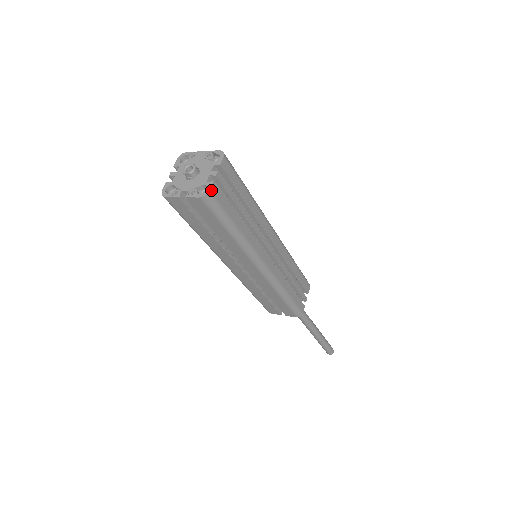
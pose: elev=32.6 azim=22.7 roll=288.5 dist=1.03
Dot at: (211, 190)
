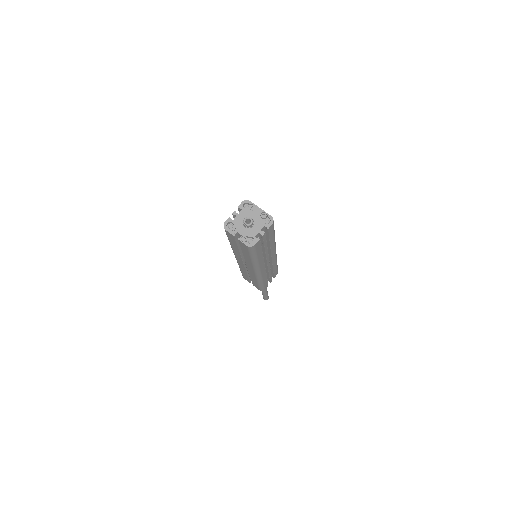
Dot at: (256, 244)
